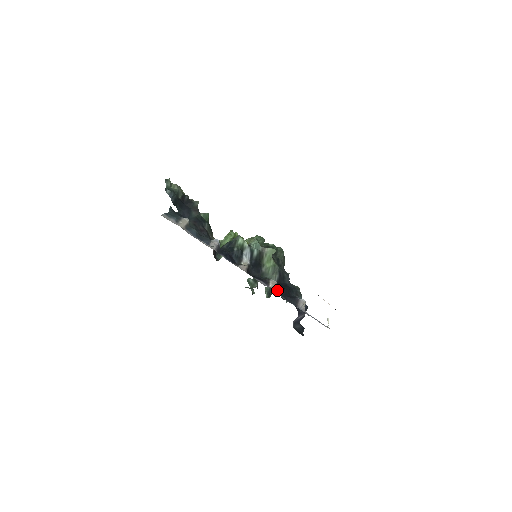
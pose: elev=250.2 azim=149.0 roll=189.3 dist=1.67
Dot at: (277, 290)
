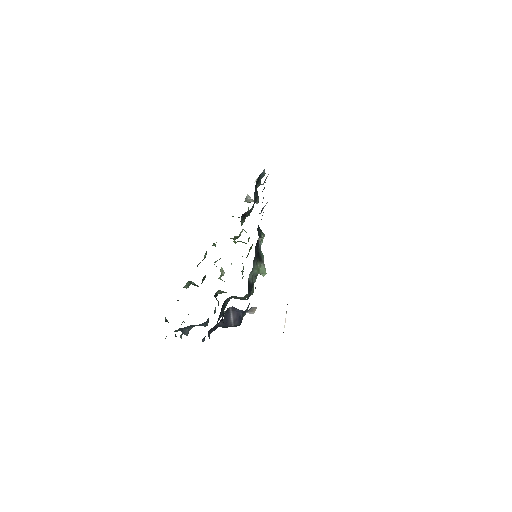
Dot at: occluded
